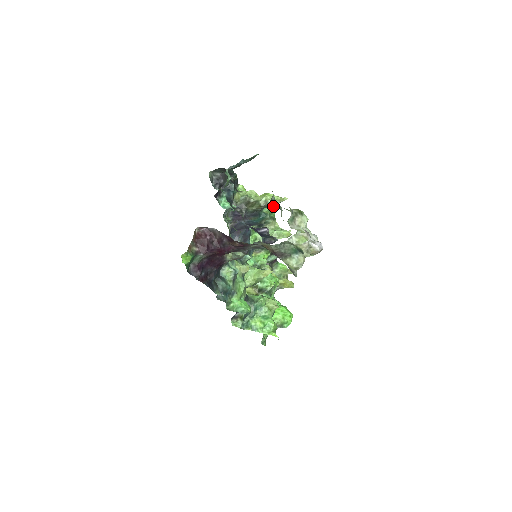
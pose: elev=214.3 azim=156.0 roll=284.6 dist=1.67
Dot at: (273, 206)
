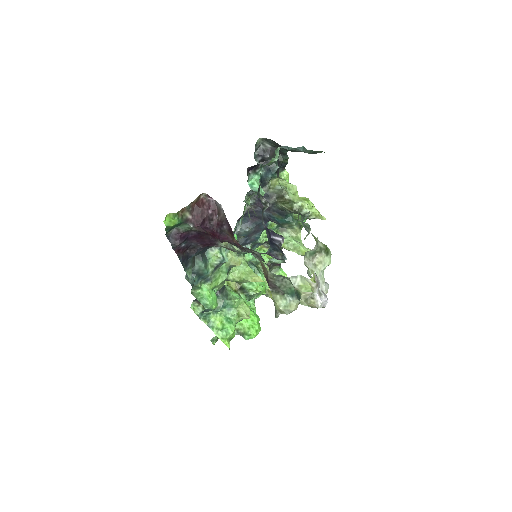
Dot at: occluded
